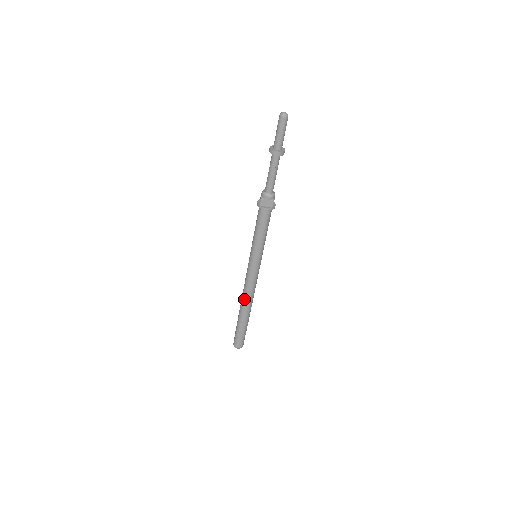
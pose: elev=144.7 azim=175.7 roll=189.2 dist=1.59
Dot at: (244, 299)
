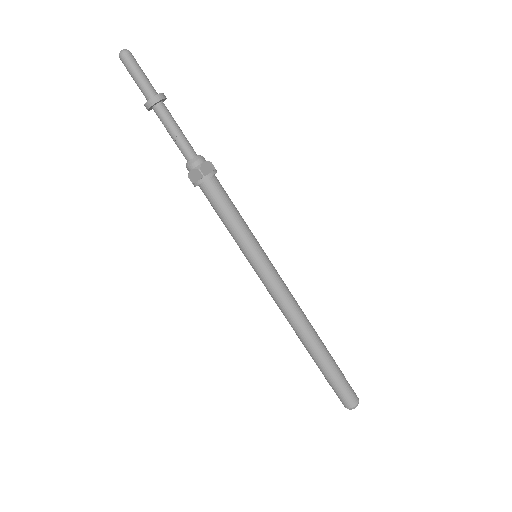
Dot at: (291, 326)
